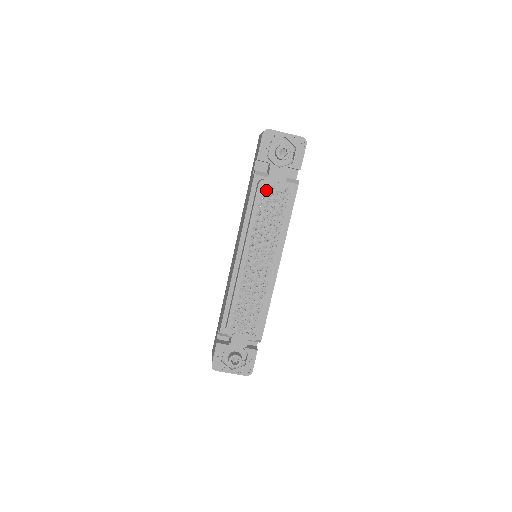
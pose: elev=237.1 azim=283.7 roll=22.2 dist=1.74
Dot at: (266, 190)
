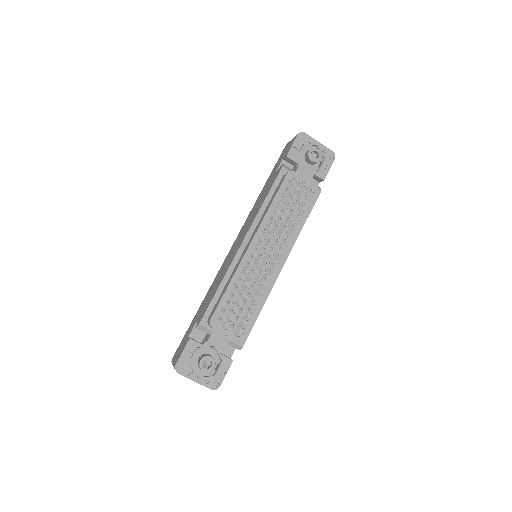
Dot at: (293, 182)
